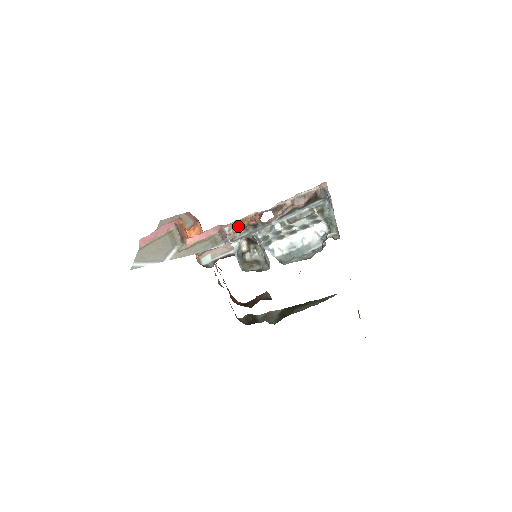
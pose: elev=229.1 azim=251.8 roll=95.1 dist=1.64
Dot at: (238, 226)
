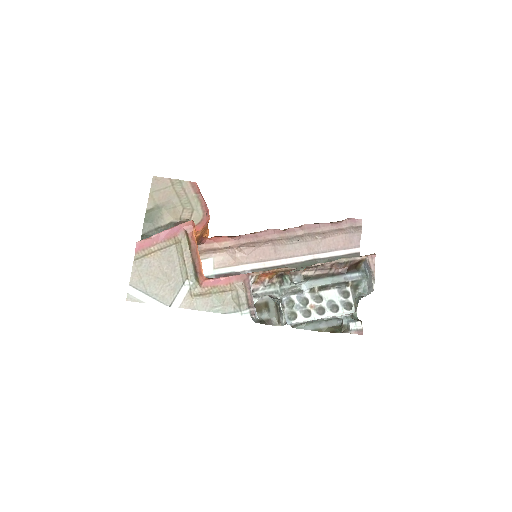
Dot at: (265, 276)
